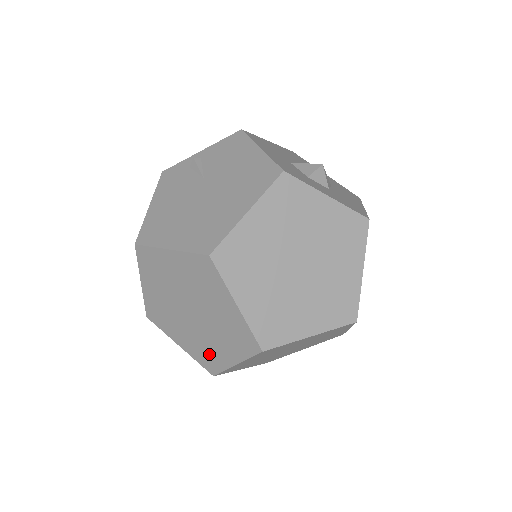
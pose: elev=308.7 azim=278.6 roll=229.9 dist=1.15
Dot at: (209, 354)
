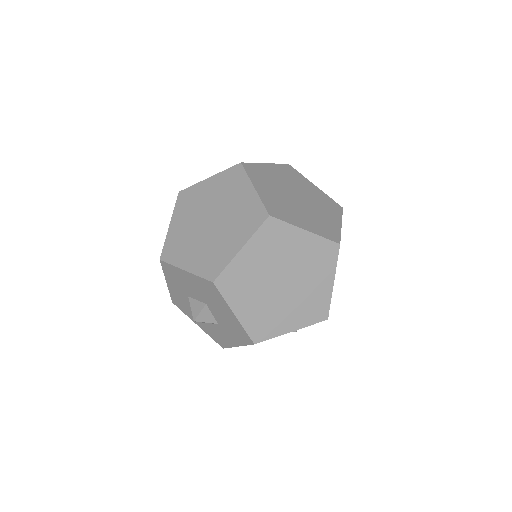
Dot at: (216, 256)
